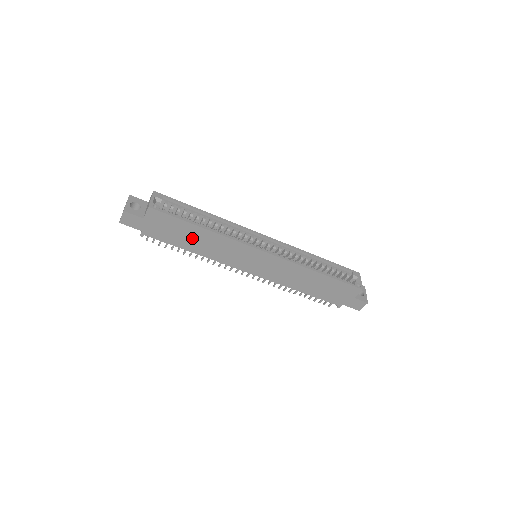
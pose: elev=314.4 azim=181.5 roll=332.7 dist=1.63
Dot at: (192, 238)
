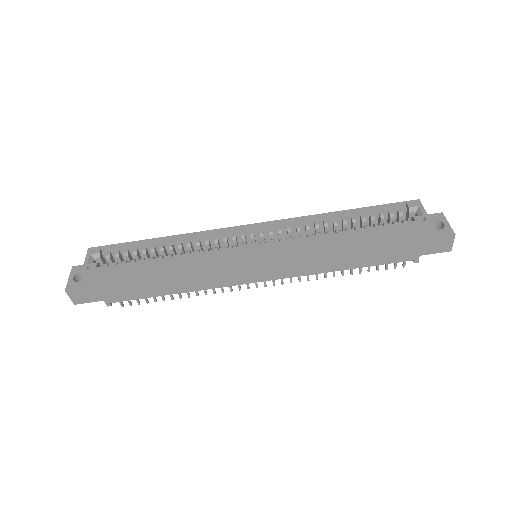
Dot at: (159, 279)
